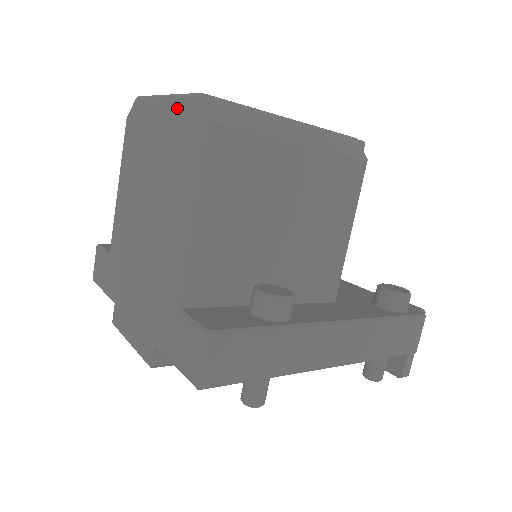
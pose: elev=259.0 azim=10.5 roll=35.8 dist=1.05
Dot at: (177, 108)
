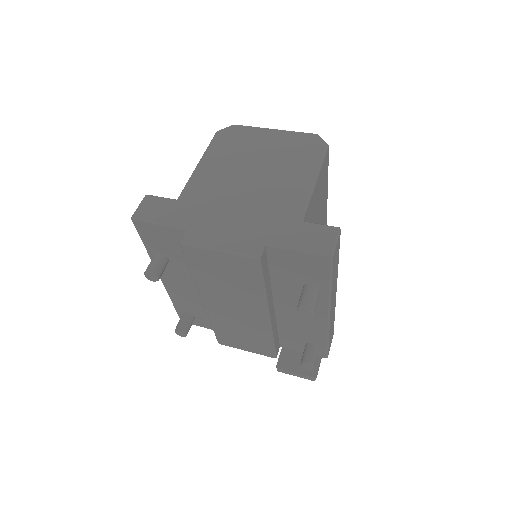
Dot at: (294, 135)
